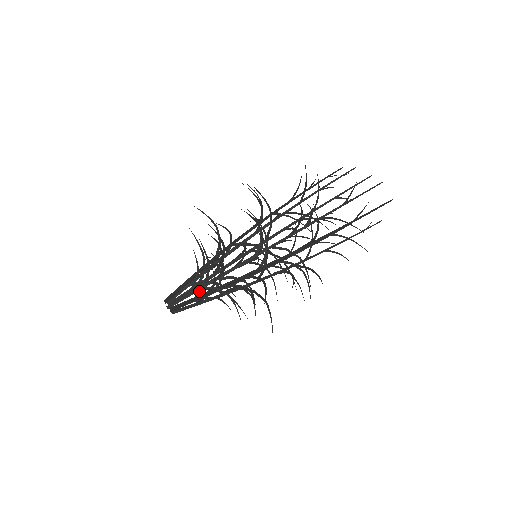
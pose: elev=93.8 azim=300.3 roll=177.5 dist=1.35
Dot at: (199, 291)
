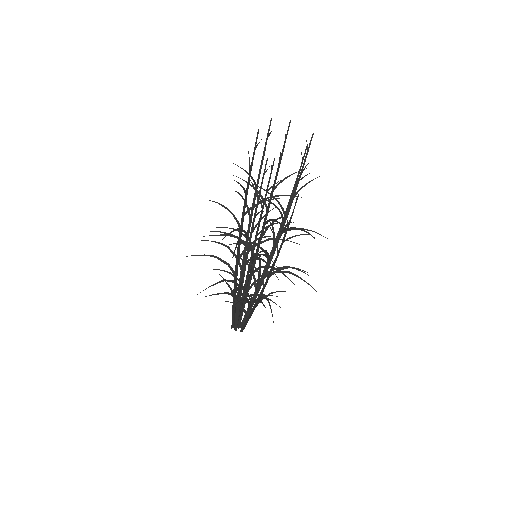
Dot at: (248, 307)
